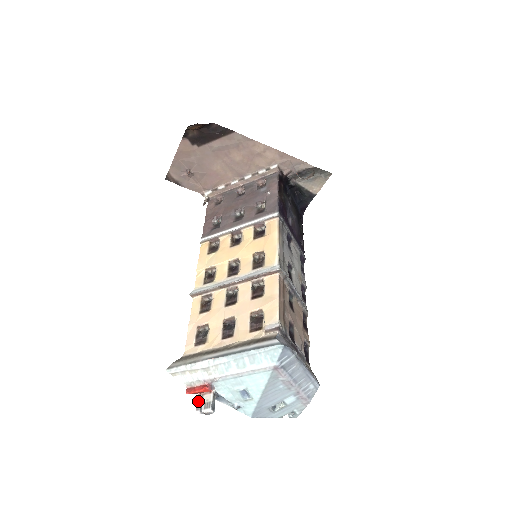
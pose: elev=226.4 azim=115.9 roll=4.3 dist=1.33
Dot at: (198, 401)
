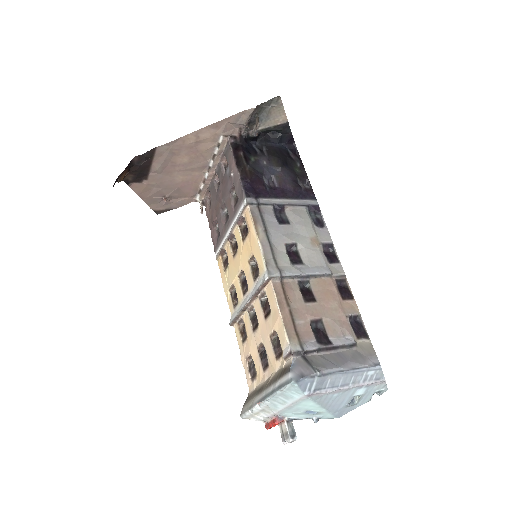
Dot at: (280, 431)
